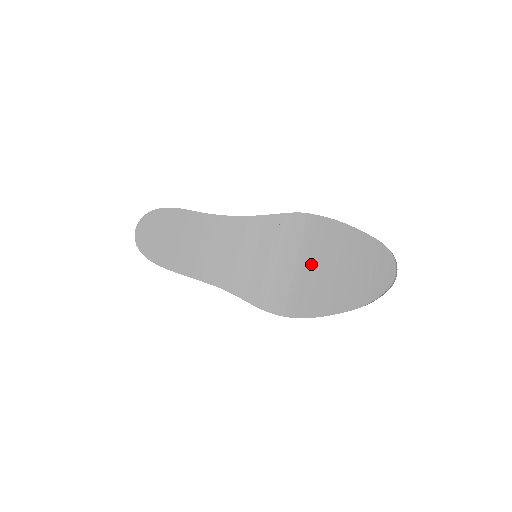
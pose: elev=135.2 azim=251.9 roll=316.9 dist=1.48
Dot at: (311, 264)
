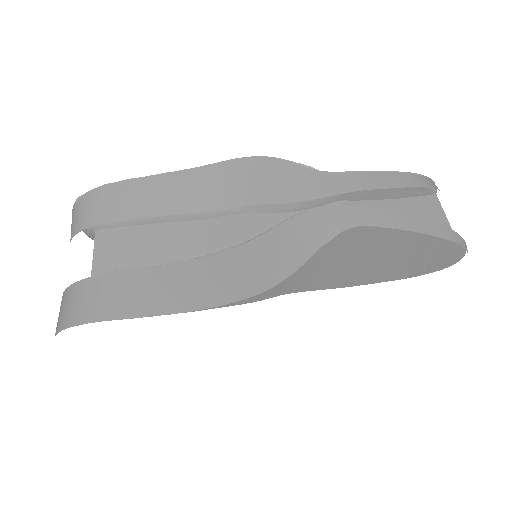
Dot at: (340, 251)
